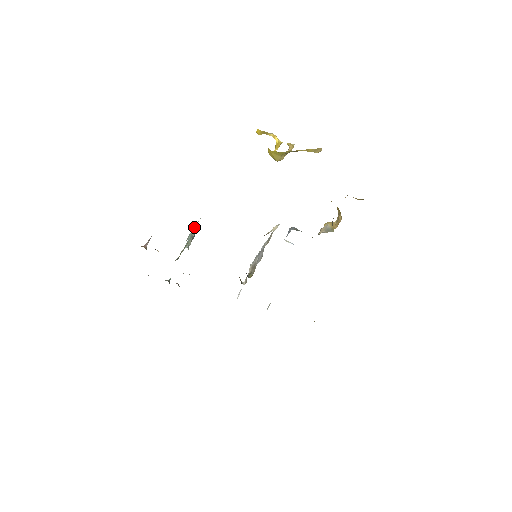
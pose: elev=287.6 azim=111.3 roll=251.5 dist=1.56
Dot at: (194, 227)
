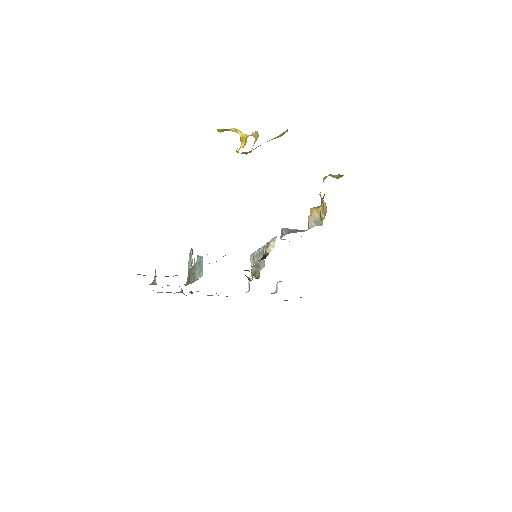
Dot at: (198, 264)
